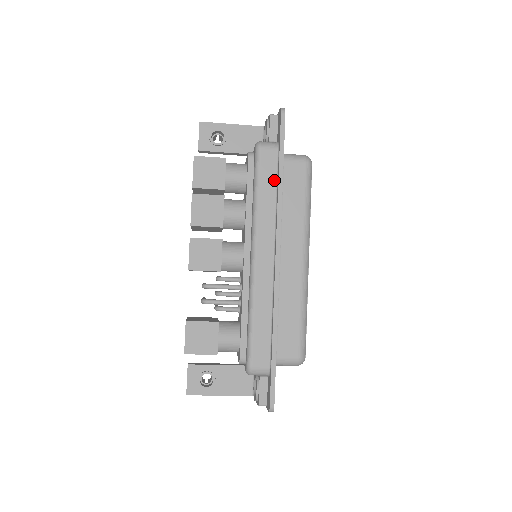
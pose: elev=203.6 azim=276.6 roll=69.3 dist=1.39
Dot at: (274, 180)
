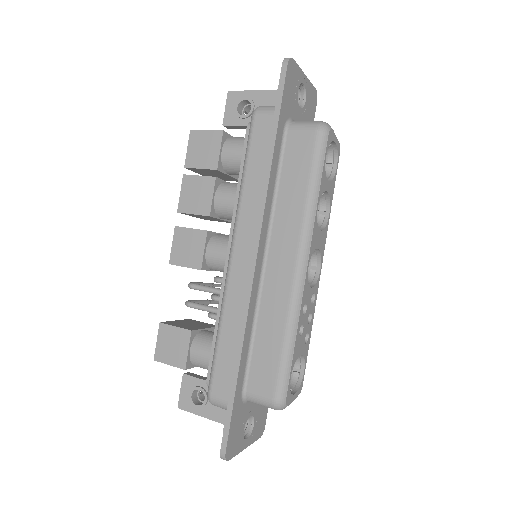
Dot at: (266, 156)
